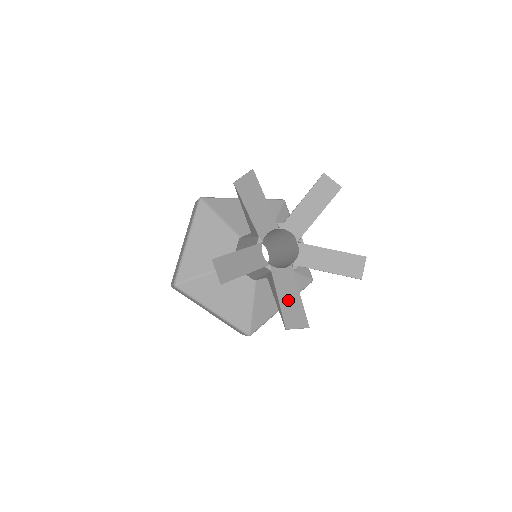
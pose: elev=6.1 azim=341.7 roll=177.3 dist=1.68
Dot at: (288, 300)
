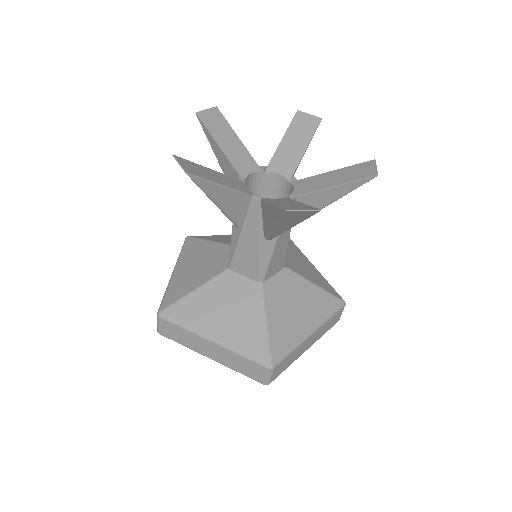
Dot at: (286, 204)
